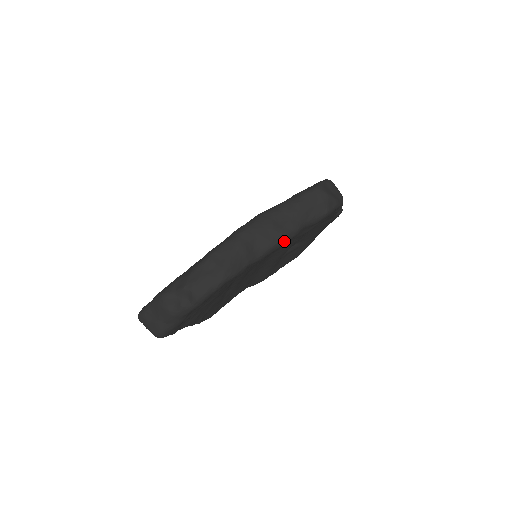
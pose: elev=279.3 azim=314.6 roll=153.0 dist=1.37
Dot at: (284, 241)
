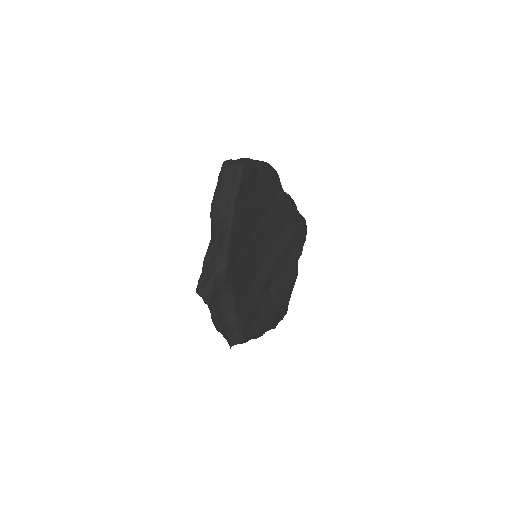
Dot at: (293, 201)
